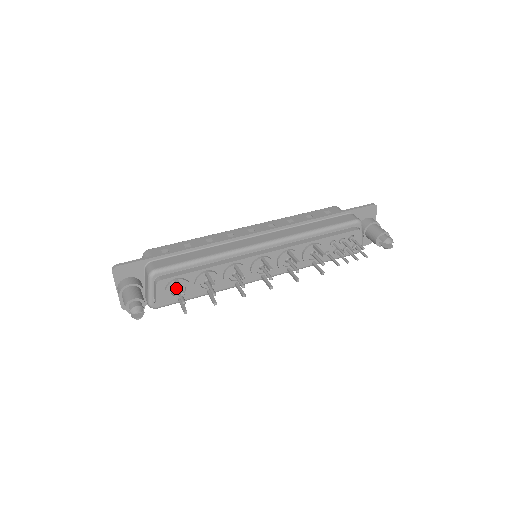
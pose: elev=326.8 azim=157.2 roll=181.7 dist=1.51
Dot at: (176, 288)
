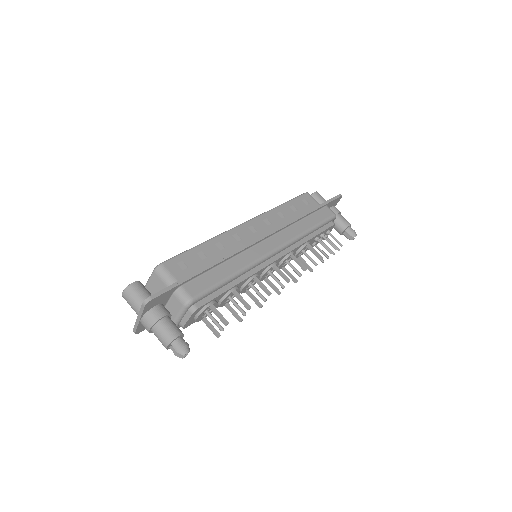
Dot at: (205, 310)
